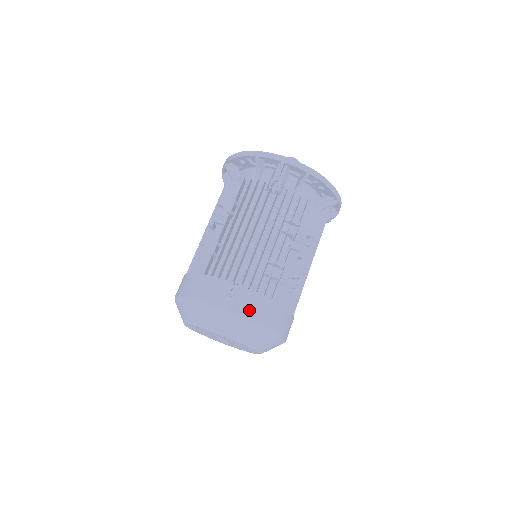
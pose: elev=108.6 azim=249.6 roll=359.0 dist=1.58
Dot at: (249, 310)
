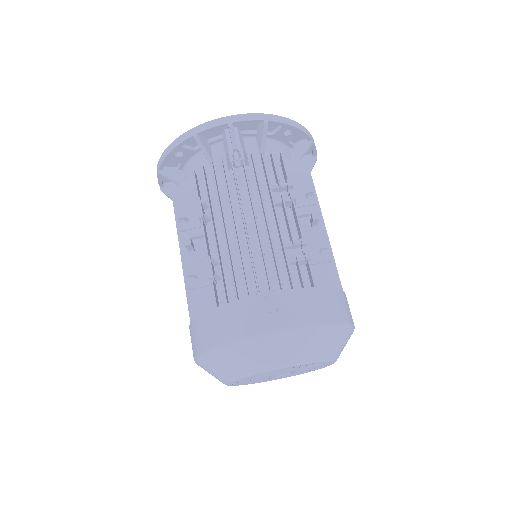
Dot at: (301, 315)
